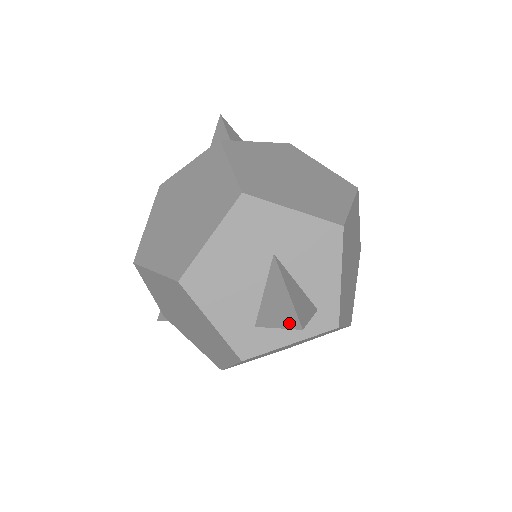
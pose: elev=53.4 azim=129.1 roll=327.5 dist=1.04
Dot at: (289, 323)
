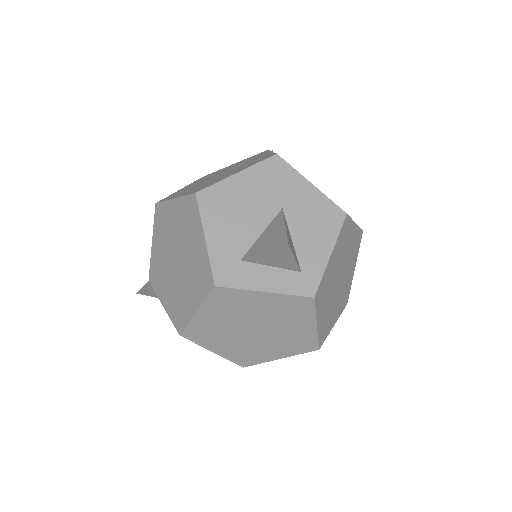
Dot at: (277, 245)
